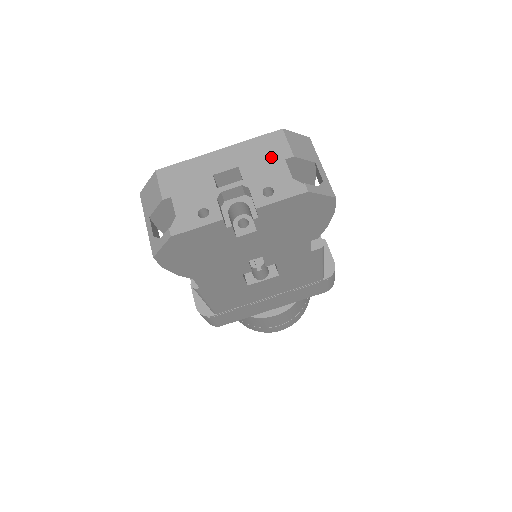
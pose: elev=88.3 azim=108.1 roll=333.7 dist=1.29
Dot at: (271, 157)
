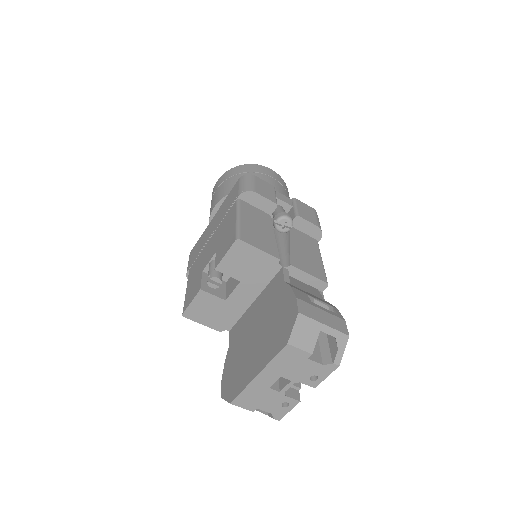
Dot at: (297, 362)
